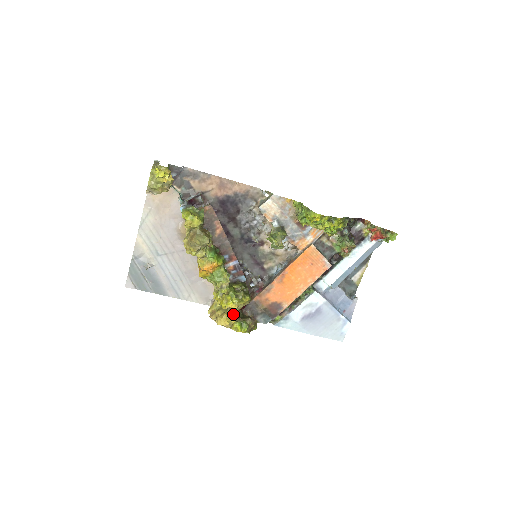
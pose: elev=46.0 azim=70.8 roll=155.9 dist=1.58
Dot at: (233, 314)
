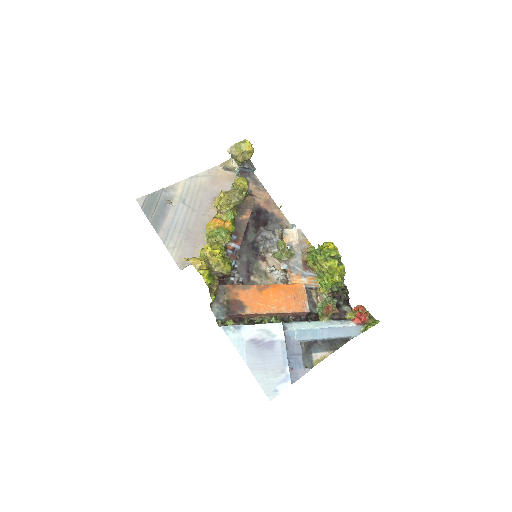
Dot at: (208, 266)
